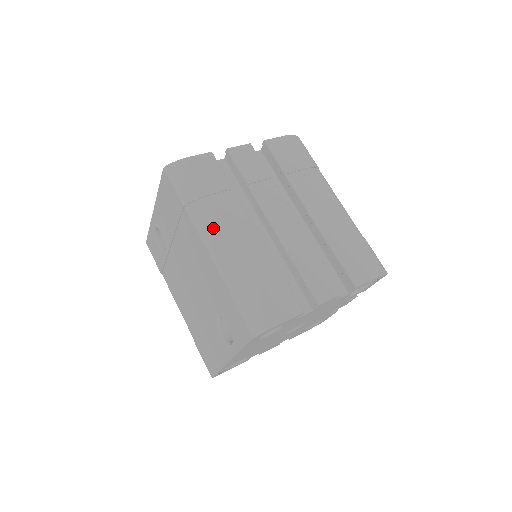
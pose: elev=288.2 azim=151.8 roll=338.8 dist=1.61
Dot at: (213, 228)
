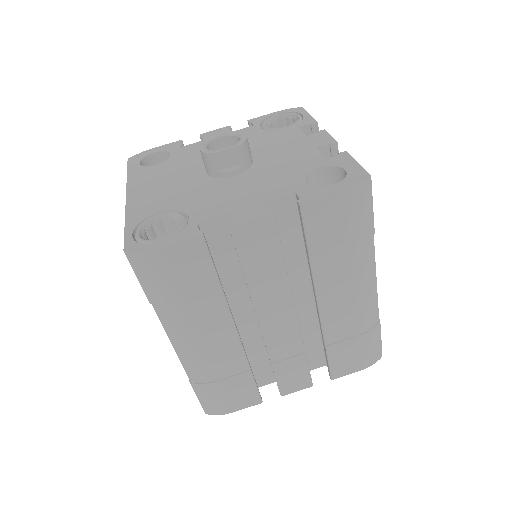
Dot at: (182, 334)
